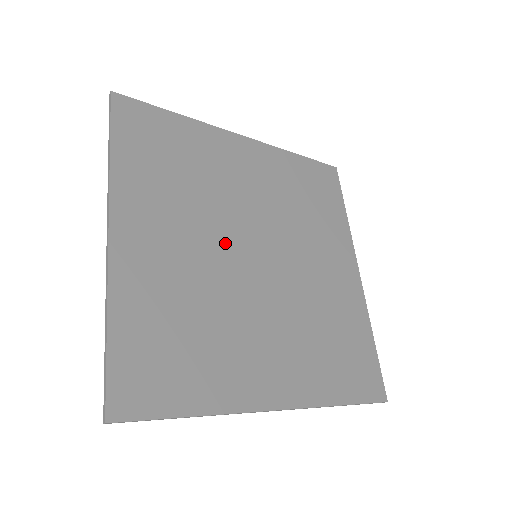
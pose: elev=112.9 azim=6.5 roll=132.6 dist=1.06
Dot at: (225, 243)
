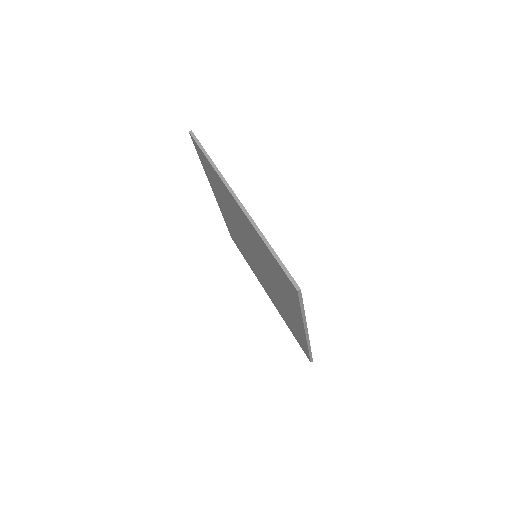
Dot at: occluded
